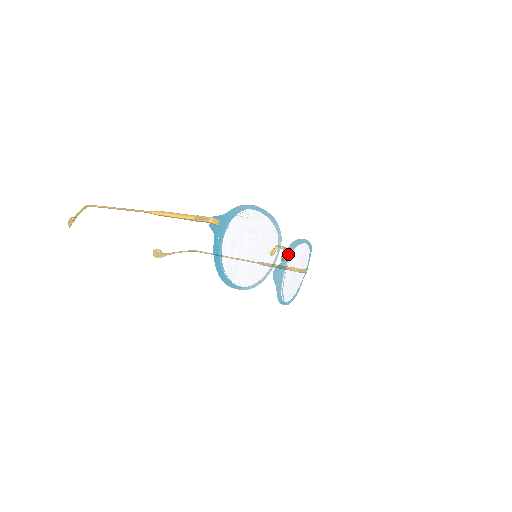
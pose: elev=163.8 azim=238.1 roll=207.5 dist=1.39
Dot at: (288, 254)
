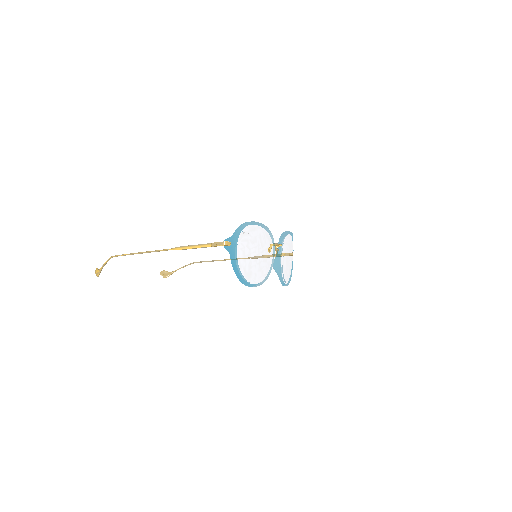
Dot at: (280, 247)
